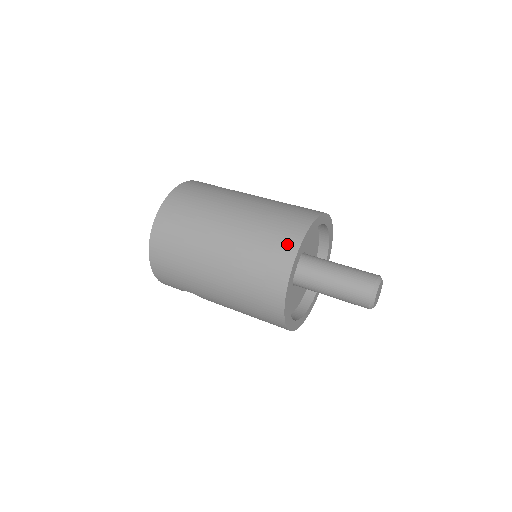
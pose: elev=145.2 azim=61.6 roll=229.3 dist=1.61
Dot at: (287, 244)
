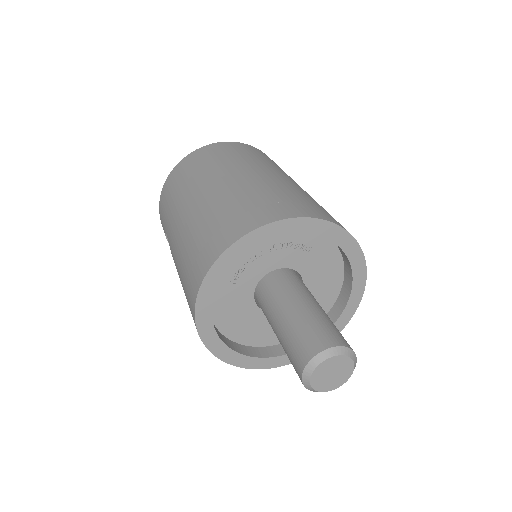
Dot at: (281, 210)
